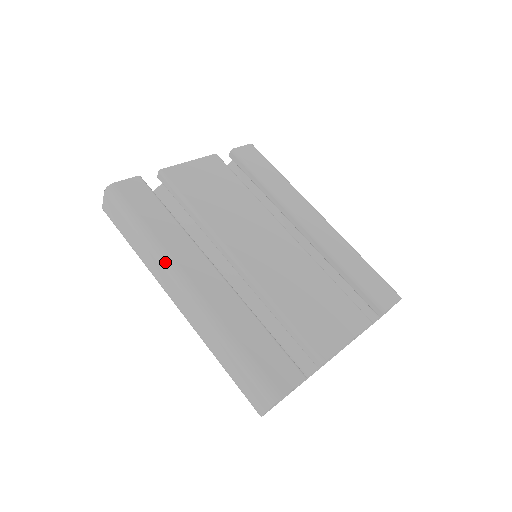
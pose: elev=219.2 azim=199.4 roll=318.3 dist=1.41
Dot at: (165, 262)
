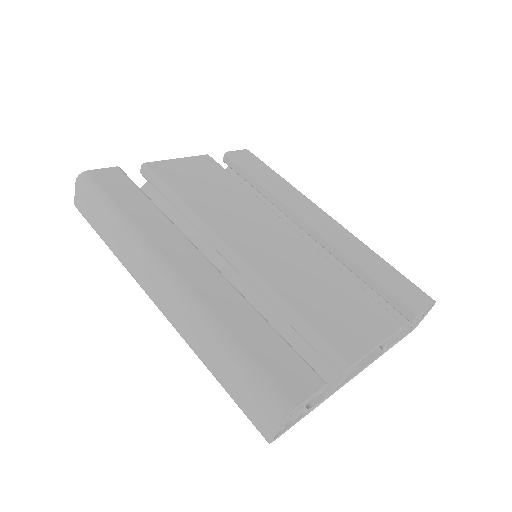
Dot at: (143, 250)
